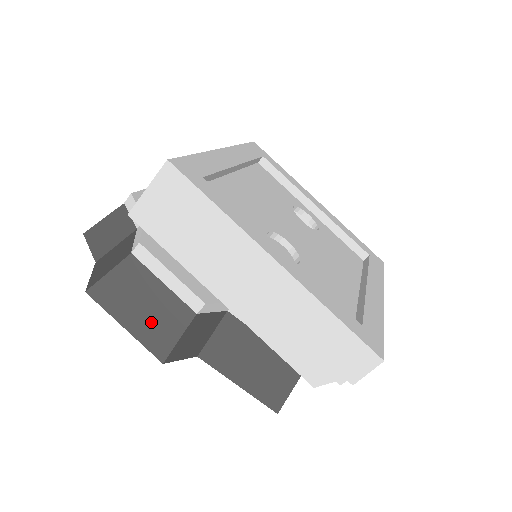
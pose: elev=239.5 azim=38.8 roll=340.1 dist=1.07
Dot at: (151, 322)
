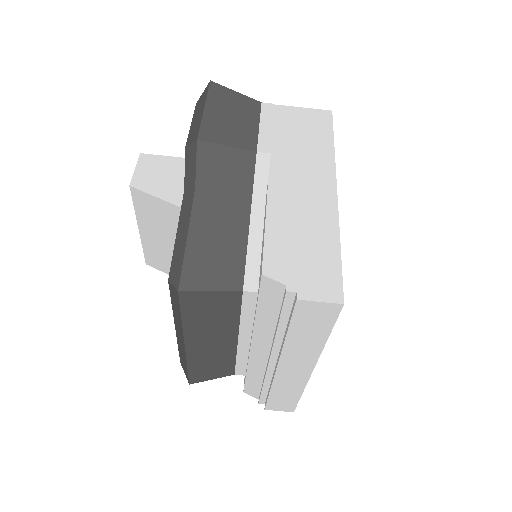
Dot at: (224, 124)
